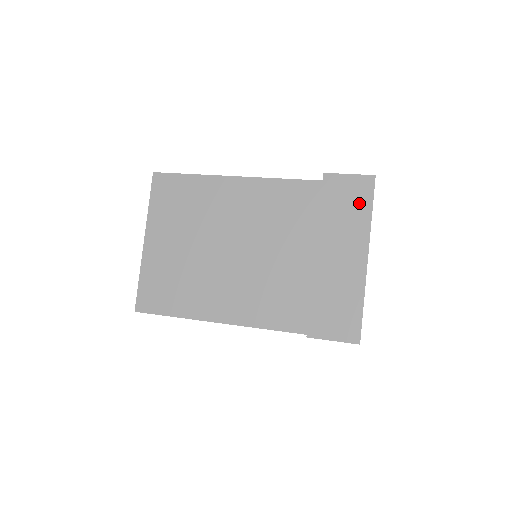
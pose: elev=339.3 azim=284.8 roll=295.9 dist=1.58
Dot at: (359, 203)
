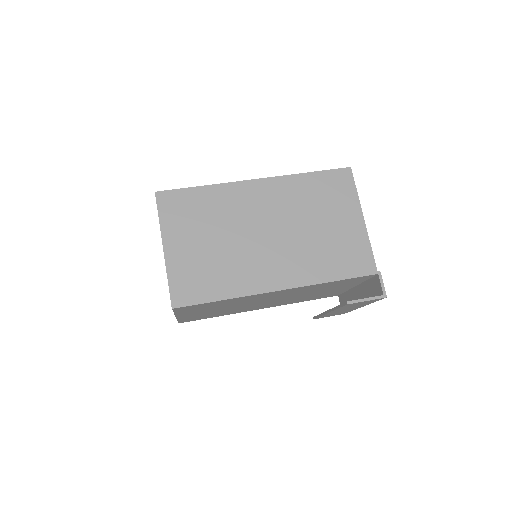
Dot at: occluded
